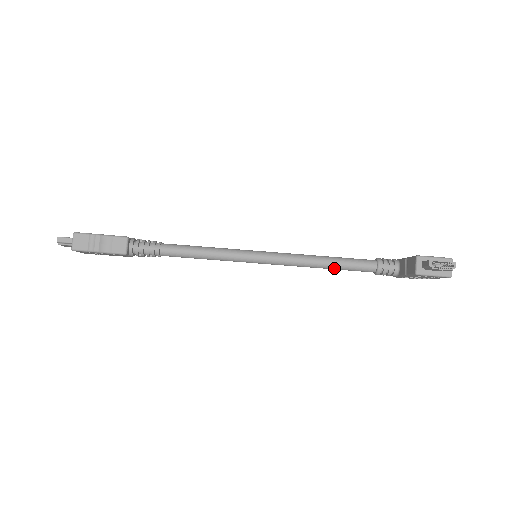
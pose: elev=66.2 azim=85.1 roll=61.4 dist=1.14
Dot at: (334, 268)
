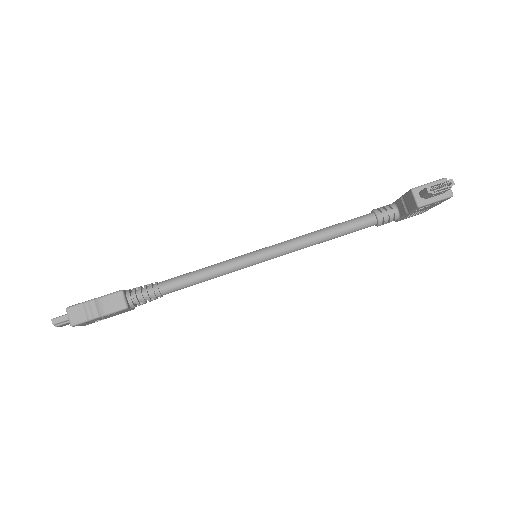
Dot at: (336, 236)
